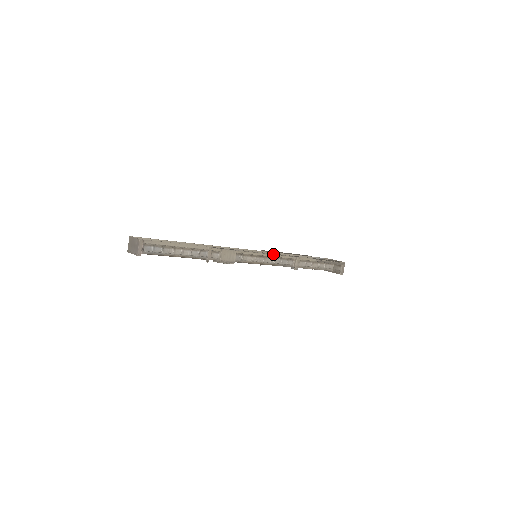
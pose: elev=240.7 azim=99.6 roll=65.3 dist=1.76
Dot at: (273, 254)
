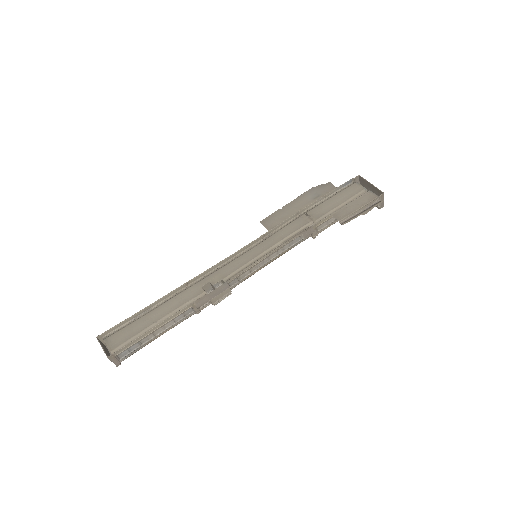
Dot at: (277, 248)
